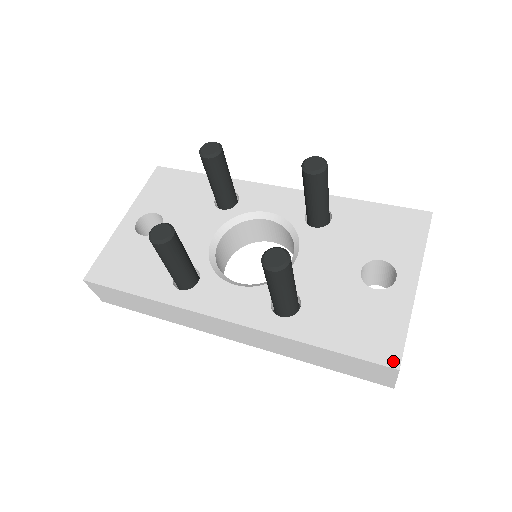
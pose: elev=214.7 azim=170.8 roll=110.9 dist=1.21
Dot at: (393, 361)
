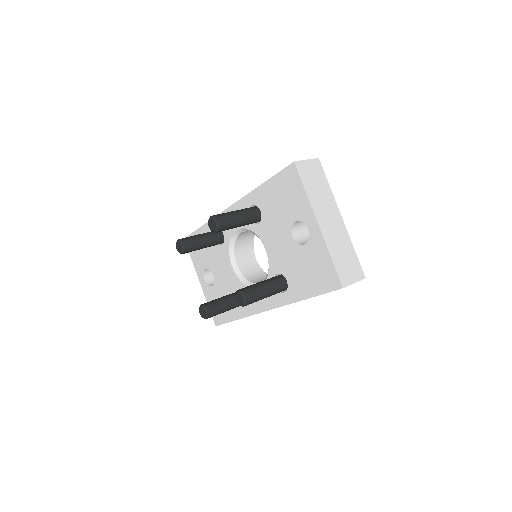
Dot at: (337, 285)
